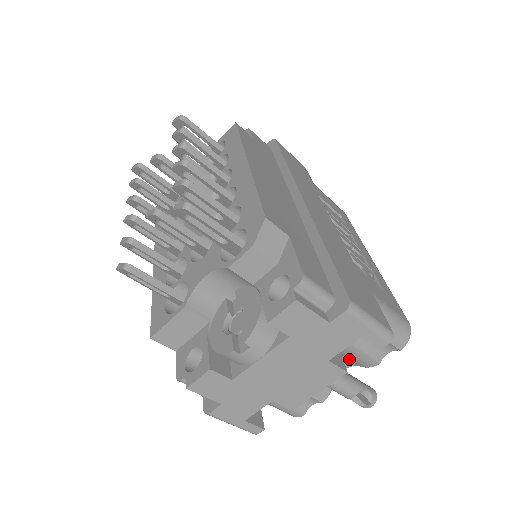
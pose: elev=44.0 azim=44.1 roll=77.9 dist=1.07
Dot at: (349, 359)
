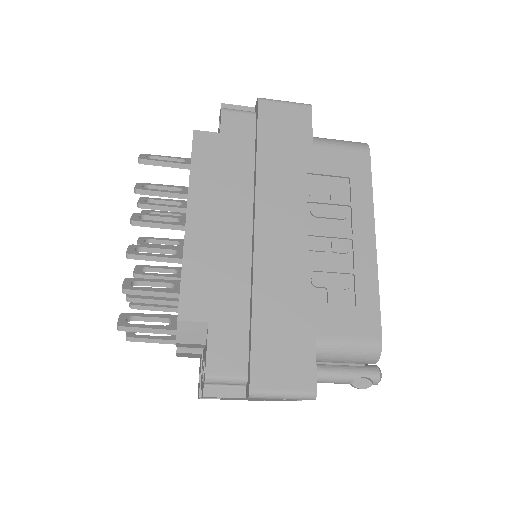
Dot at: occluded
